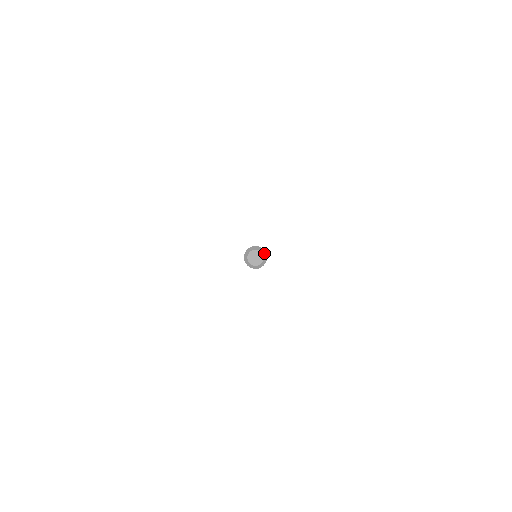
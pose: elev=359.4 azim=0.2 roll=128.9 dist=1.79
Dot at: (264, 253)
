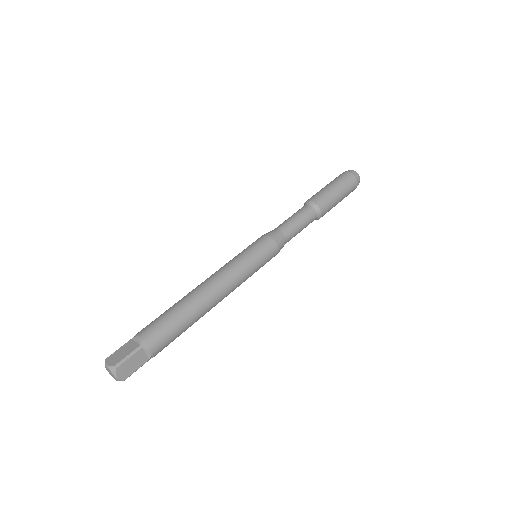
Dot at: (120, 379)
